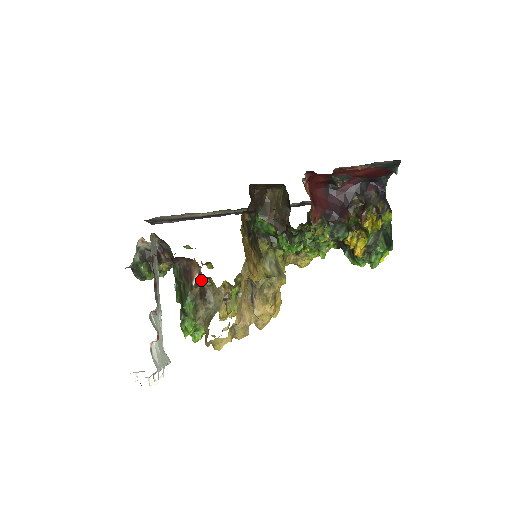
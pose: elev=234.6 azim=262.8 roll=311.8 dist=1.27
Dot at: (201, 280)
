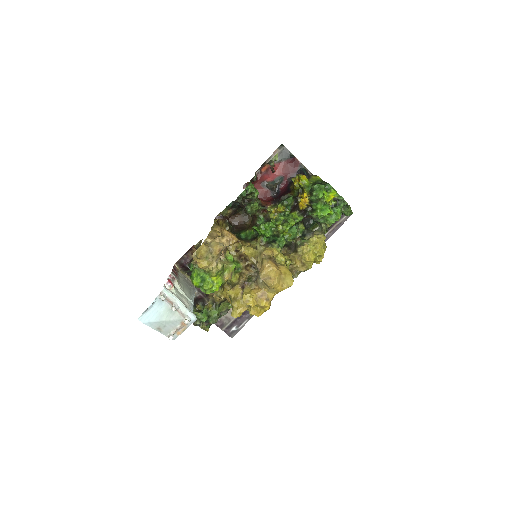
Dot at: occluded
